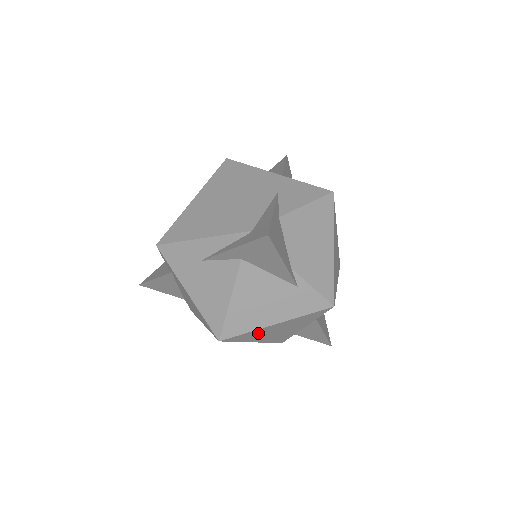
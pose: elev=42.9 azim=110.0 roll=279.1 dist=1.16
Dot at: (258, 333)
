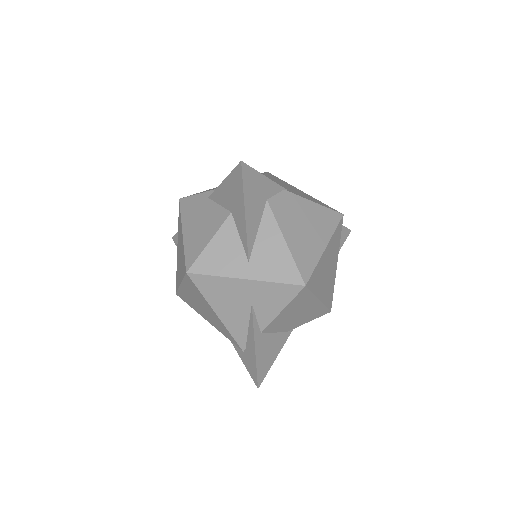
Dot at: occluded
